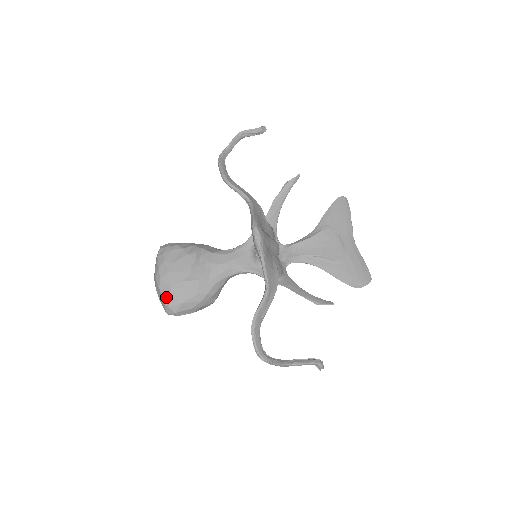
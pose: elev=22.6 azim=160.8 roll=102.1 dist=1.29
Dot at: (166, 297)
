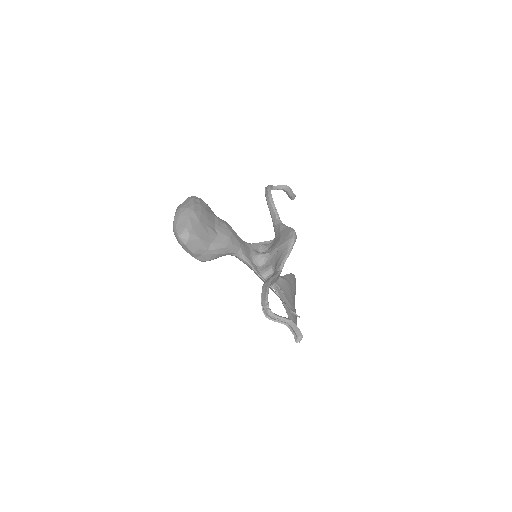
Dot at: (191, 224)
